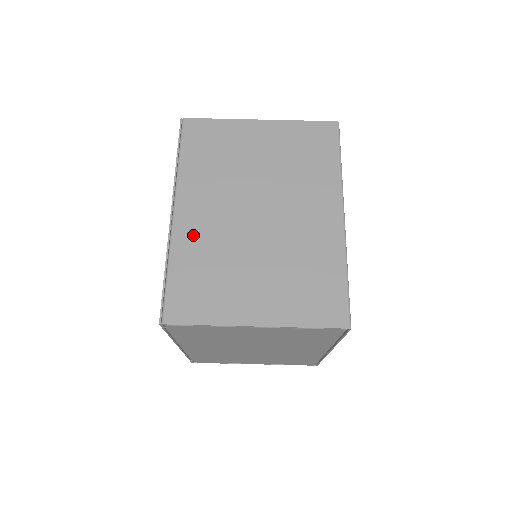
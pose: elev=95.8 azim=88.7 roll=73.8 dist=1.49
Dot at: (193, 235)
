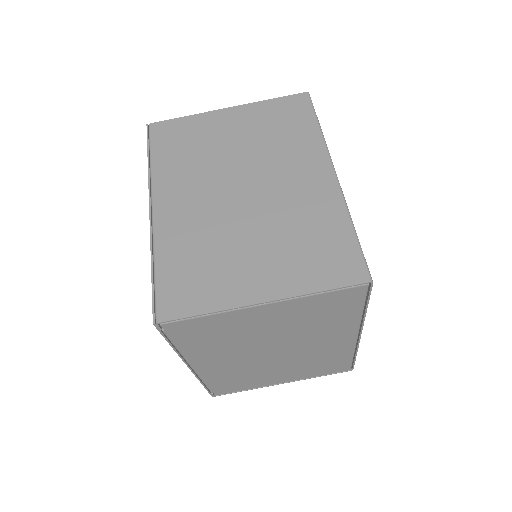
Dot at: (177, 226)
